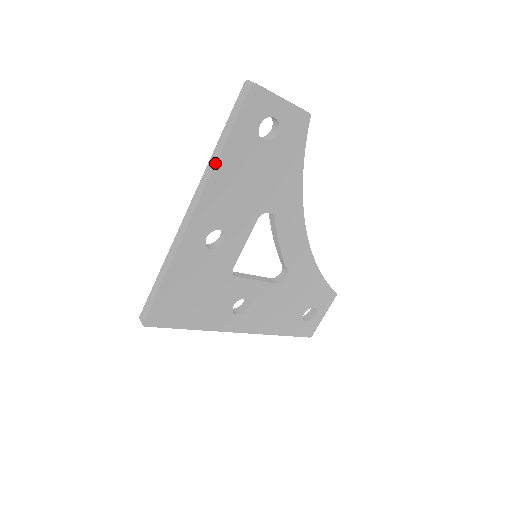
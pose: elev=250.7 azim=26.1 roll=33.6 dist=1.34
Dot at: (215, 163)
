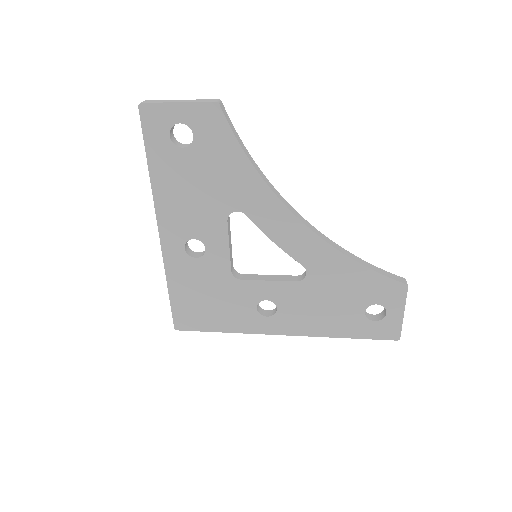
Dot at: occluded
